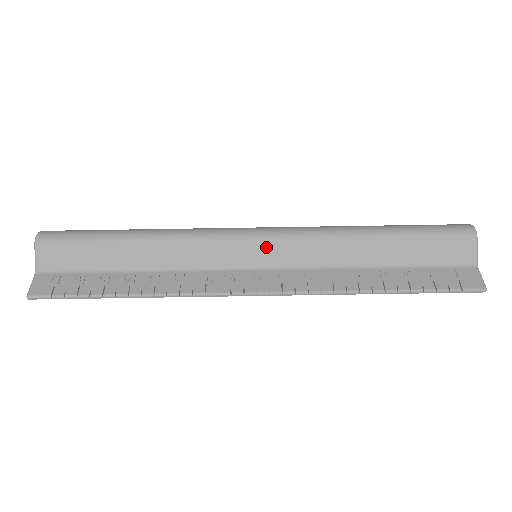
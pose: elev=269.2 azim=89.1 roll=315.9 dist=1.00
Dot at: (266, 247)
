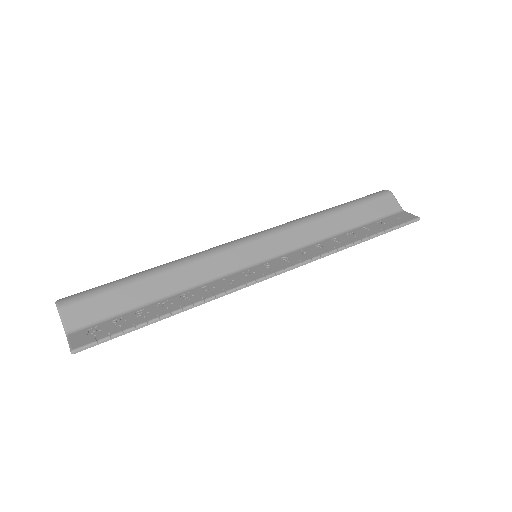
Dot at: (262, 244)
